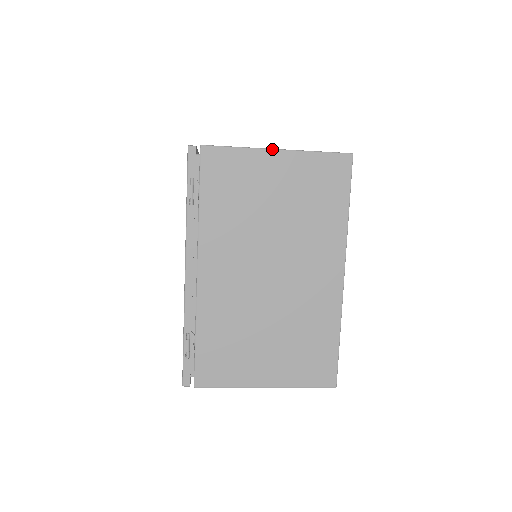
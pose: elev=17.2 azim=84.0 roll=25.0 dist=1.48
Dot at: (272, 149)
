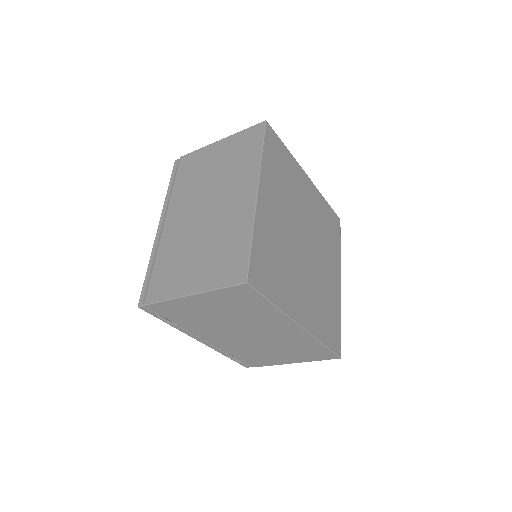
Dot at: (187, 296)
